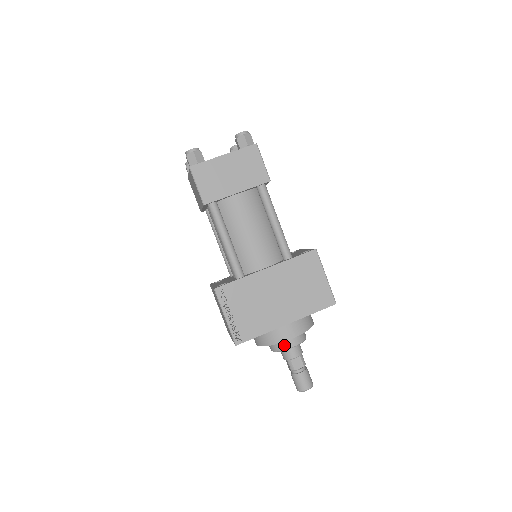
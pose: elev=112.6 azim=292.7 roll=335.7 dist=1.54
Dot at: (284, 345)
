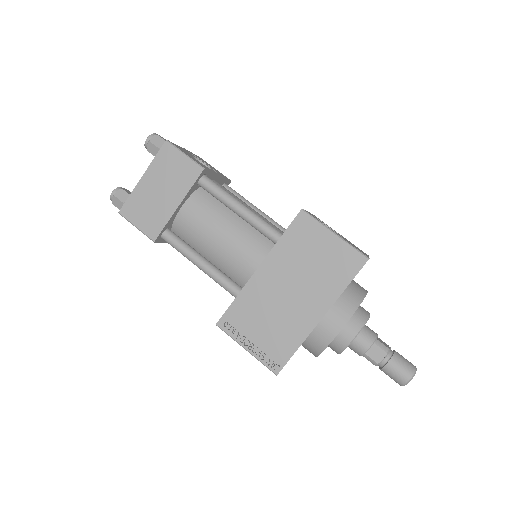
Dot at: (341, 342)
